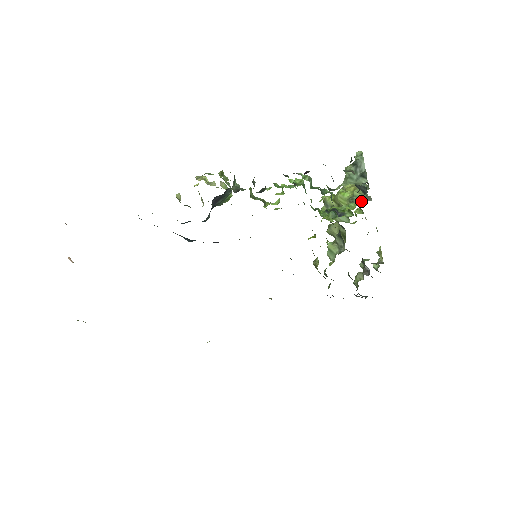
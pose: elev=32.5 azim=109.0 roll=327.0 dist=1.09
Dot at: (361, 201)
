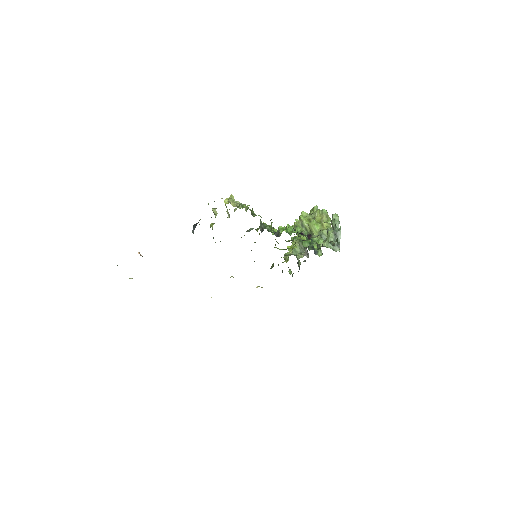
Dot at: occluded
